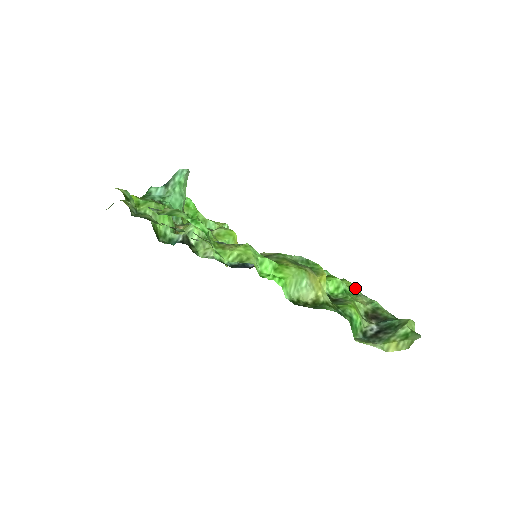
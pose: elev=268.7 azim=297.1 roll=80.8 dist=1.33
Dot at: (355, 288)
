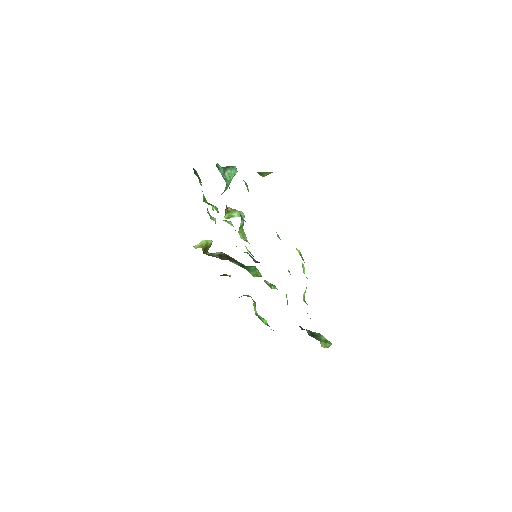
Dot at: (255, 305)
